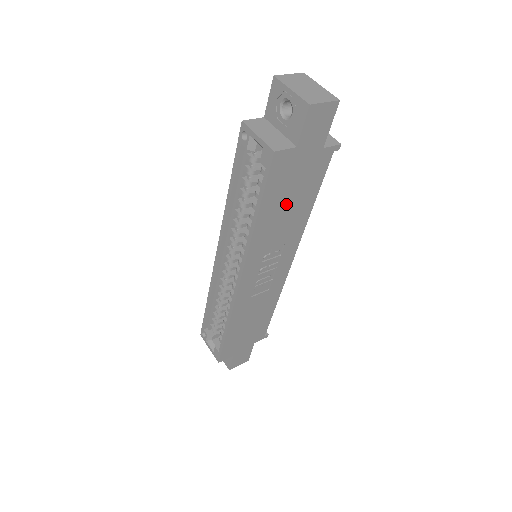
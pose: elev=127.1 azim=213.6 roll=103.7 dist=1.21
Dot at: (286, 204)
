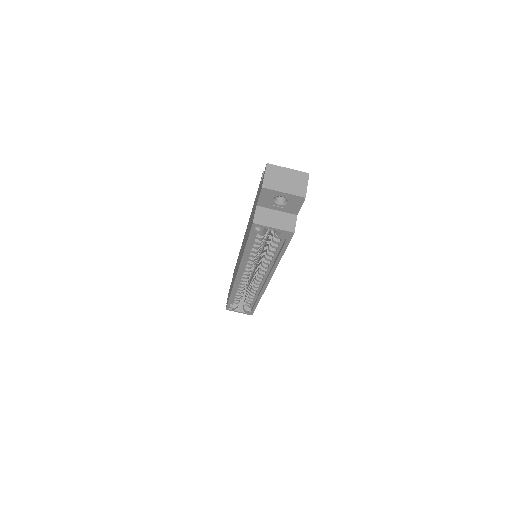
Dot at: occluded
